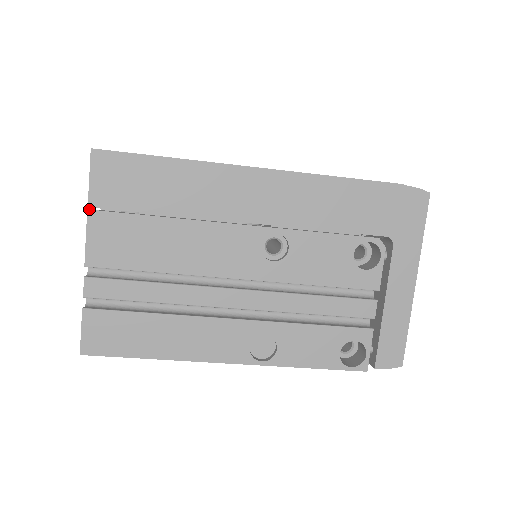
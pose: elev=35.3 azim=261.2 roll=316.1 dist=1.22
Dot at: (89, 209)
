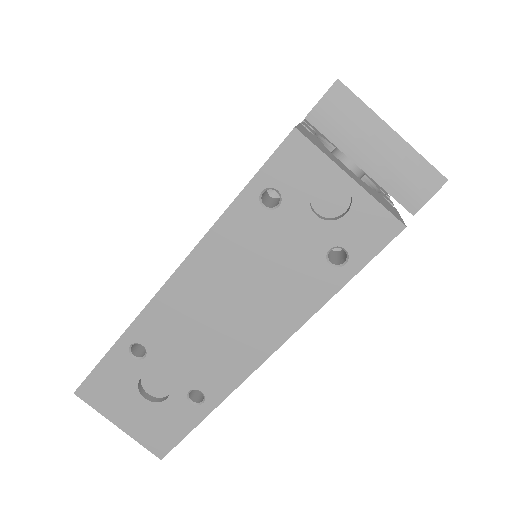
Dot at: occluded
